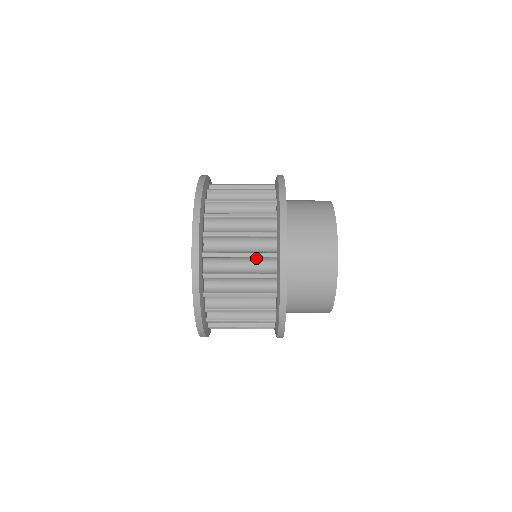
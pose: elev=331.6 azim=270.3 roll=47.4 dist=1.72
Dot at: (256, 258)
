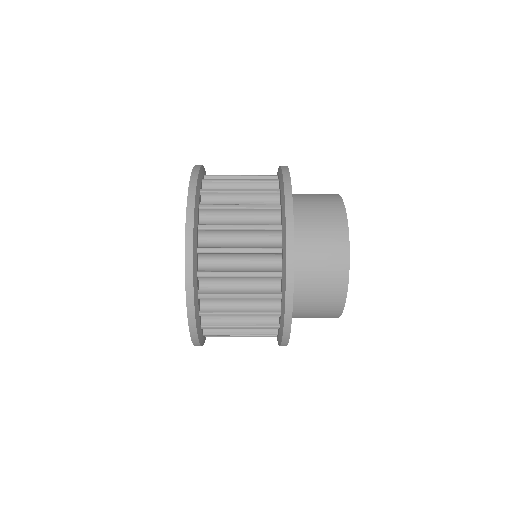
Dot at: (258, 212)
